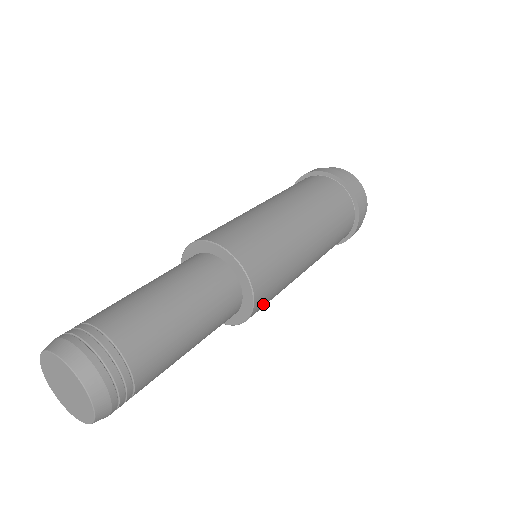
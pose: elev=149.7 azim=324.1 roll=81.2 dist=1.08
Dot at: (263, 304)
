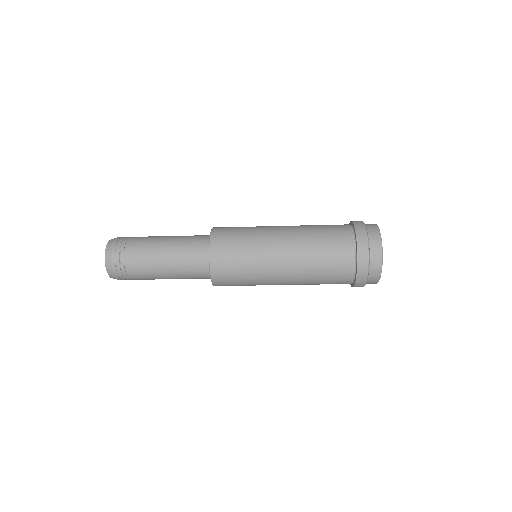
Dot at: (224, 269)
